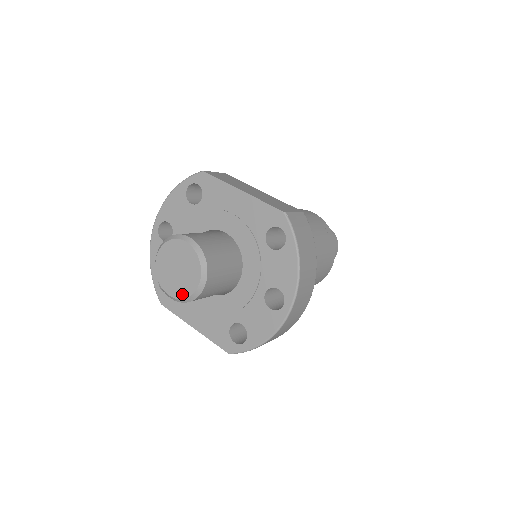
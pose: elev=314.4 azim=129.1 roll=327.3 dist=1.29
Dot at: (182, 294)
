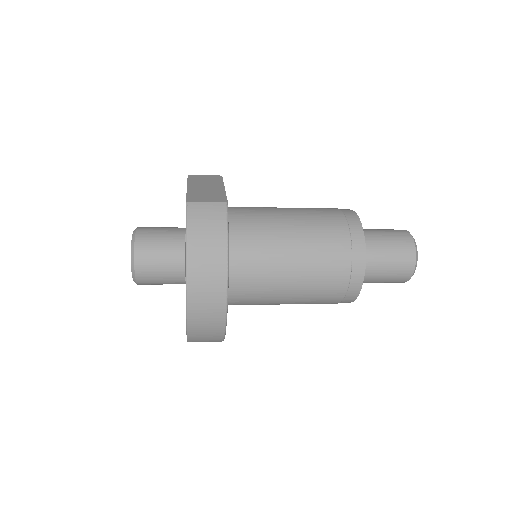
Dot at: occluded
